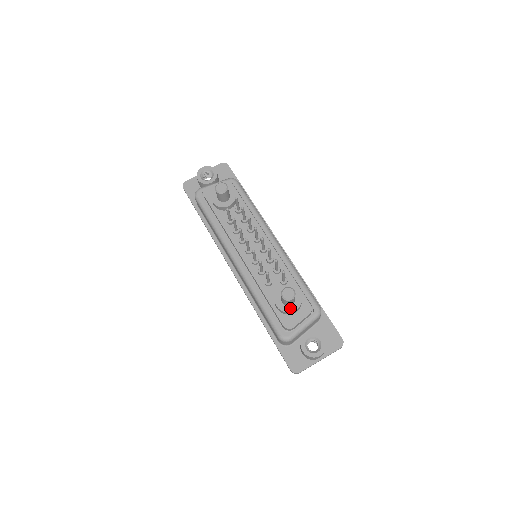
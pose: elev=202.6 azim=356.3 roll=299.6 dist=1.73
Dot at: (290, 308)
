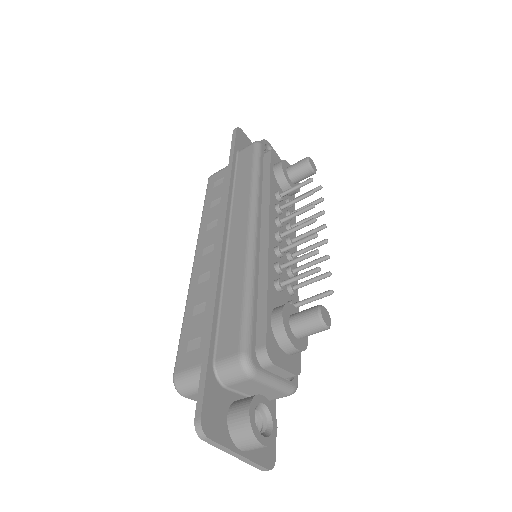
Dot at: (293, 337)
